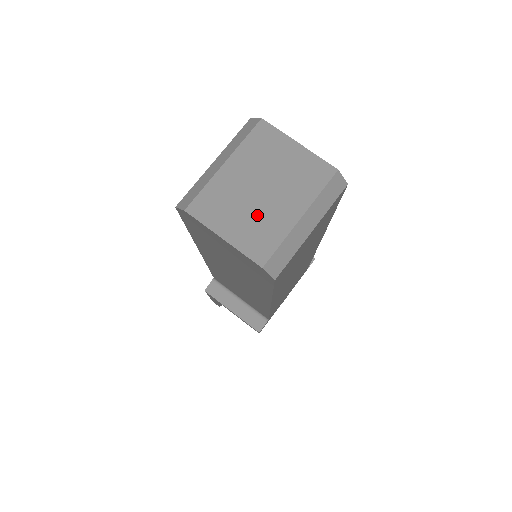
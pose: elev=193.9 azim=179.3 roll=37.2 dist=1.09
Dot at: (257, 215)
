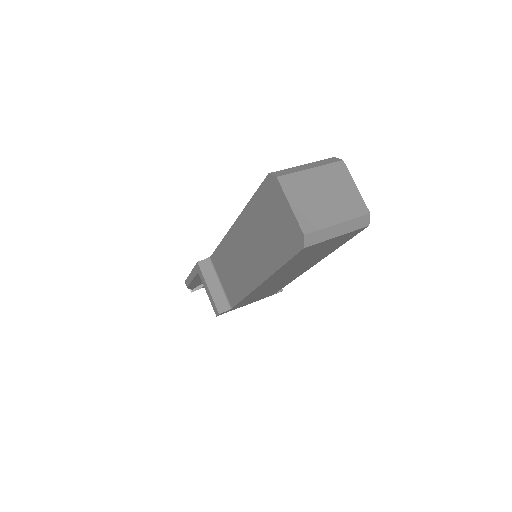
Dot at: (315, 206)
